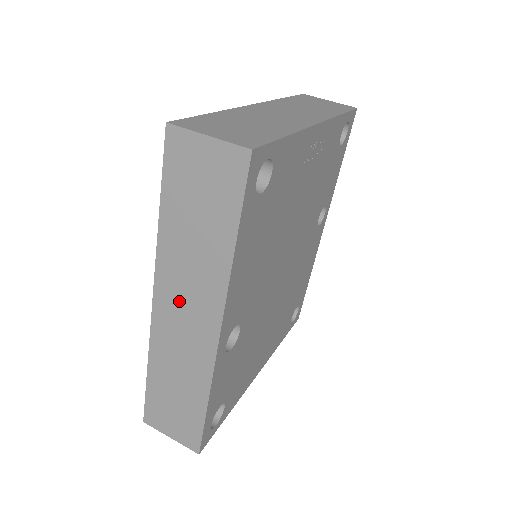
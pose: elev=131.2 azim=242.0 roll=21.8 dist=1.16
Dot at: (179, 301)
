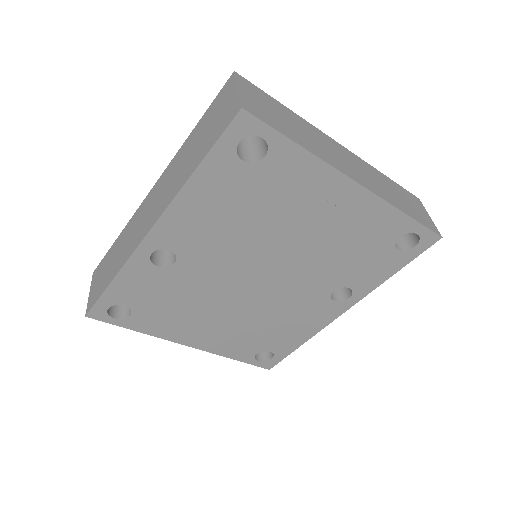
Dot at: (157, 196)
